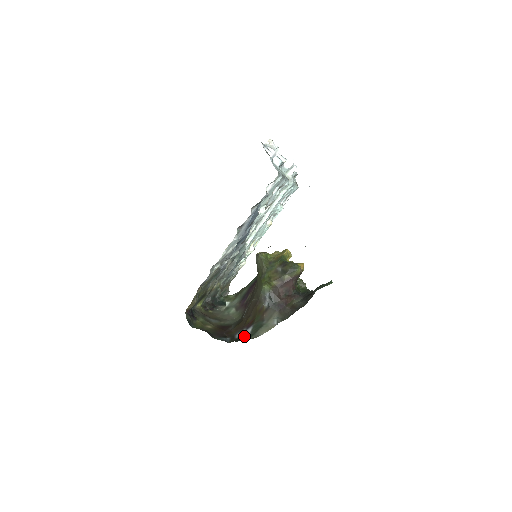
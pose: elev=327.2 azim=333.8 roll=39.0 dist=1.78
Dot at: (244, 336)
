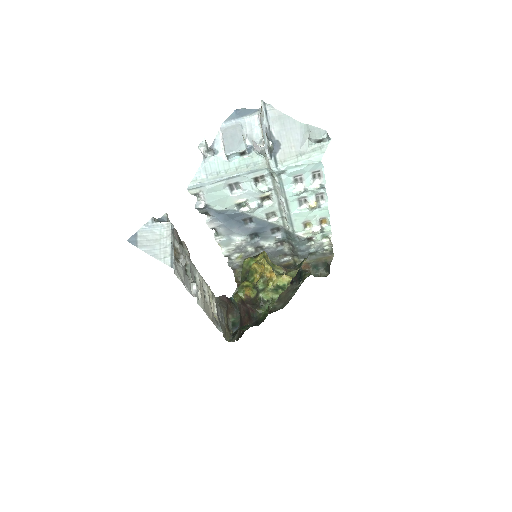
Dot at: occluded
